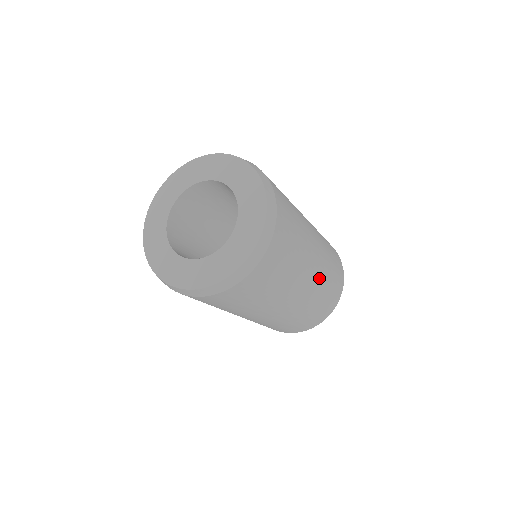
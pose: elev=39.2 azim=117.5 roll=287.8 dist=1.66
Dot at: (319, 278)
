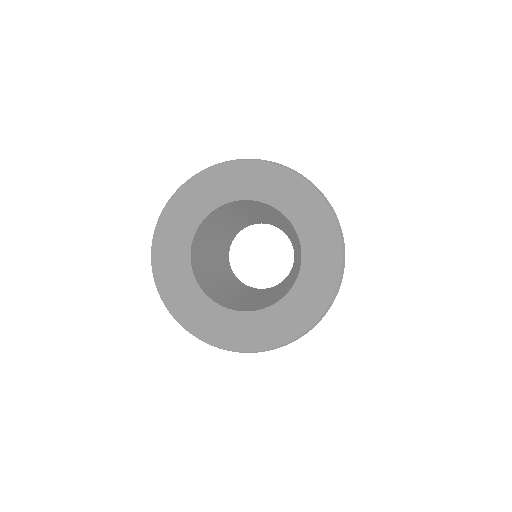
Dot at: occluded
